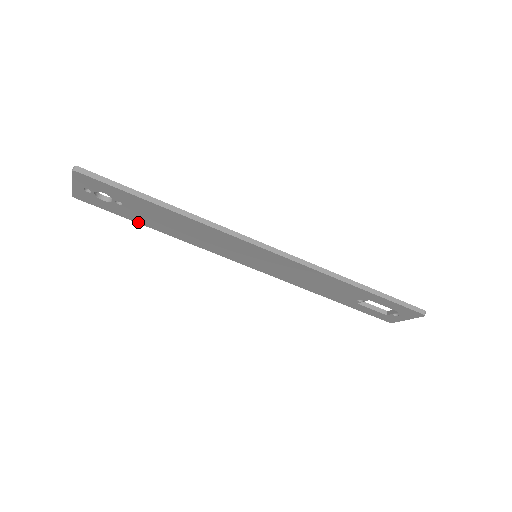
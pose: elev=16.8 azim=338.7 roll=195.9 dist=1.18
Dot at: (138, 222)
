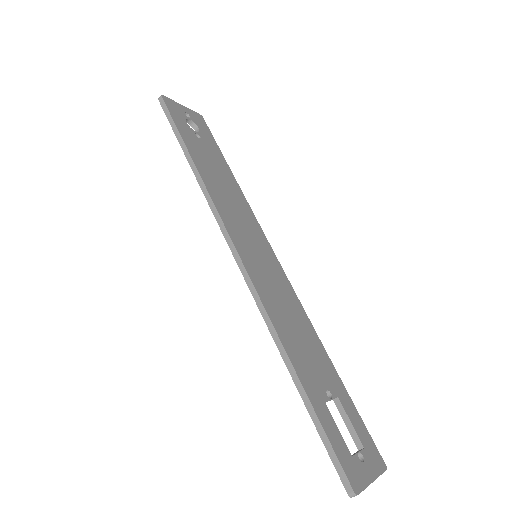
Dot at: occluded
